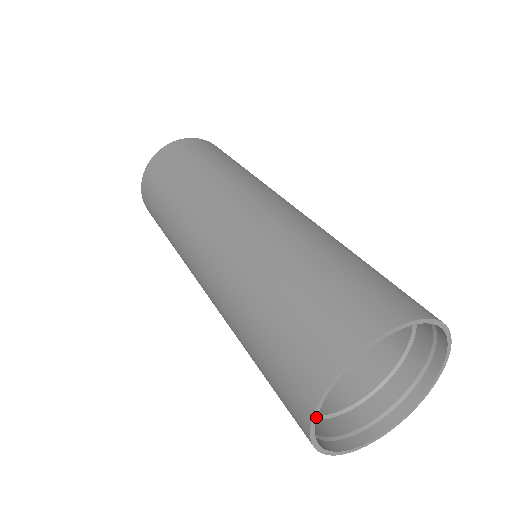
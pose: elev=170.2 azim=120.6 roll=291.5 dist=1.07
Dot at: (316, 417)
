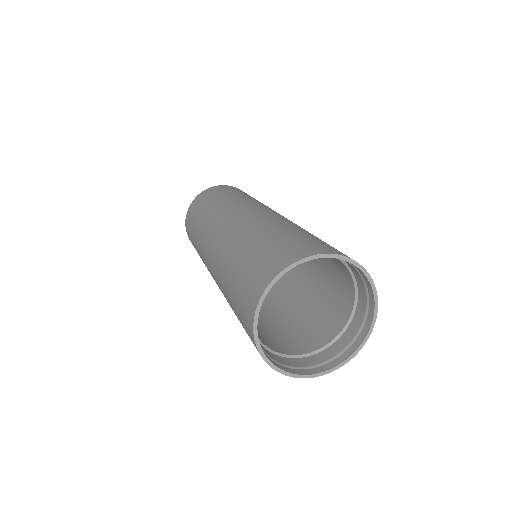
Dot at: (257, 331)
